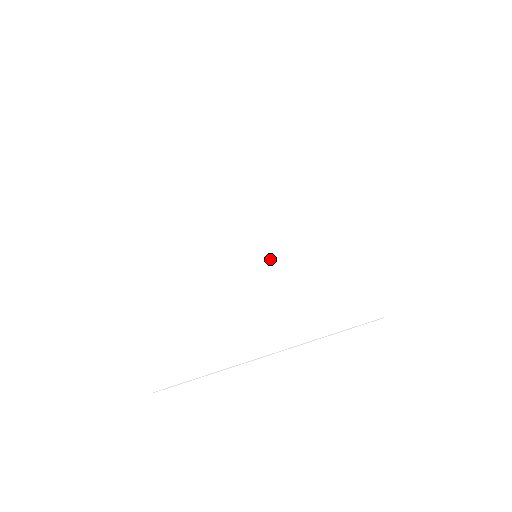
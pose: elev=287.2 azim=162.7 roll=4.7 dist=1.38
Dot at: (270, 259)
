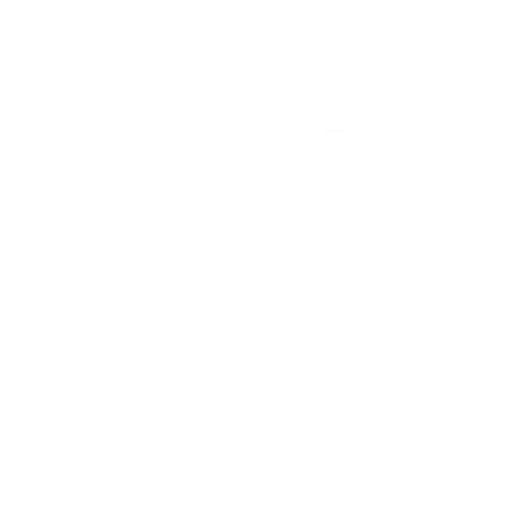
Dot at: (266, 264)
